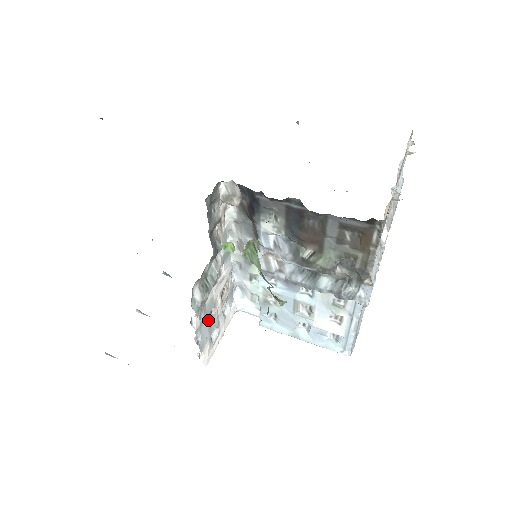
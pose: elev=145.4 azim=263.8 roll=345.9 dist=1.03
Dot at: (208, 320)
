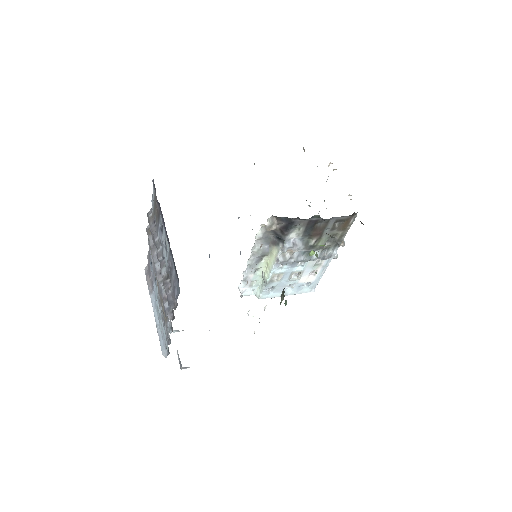
Dot at: occluded
